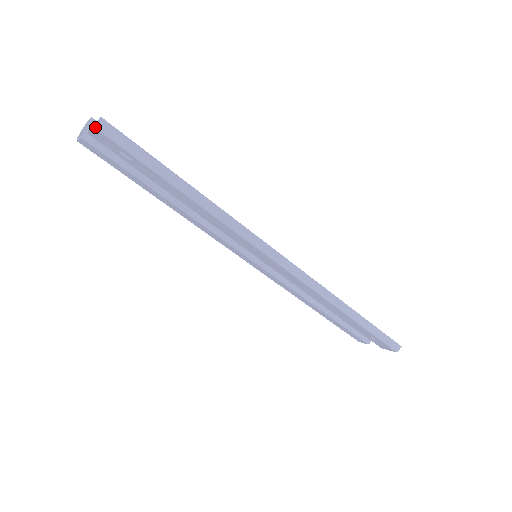
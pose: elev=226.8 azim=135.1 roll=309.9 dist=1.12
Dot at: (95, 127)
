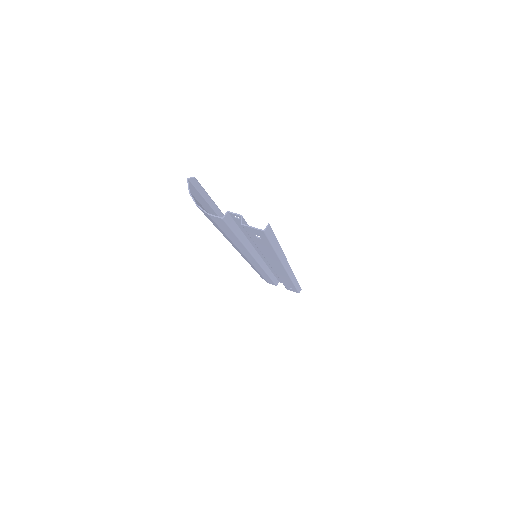
Dot at: (264, 231)
